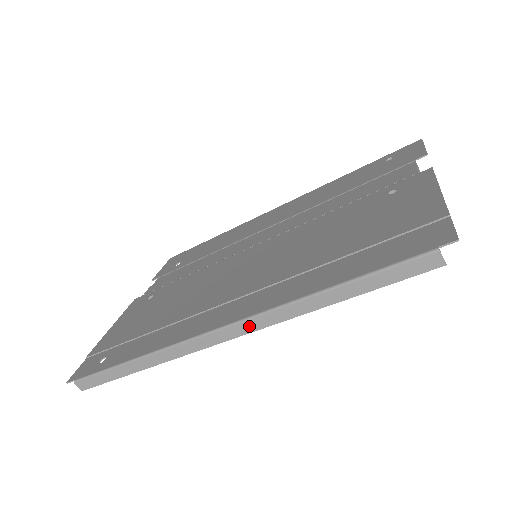
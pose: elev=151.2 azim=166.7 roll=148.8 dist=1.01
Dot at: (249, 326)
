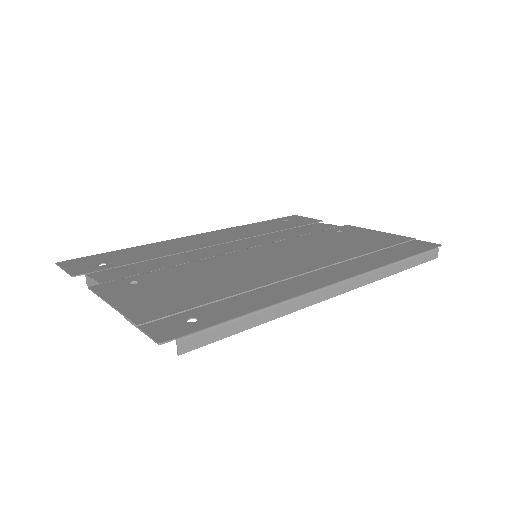
Dot at: (358, 282)
